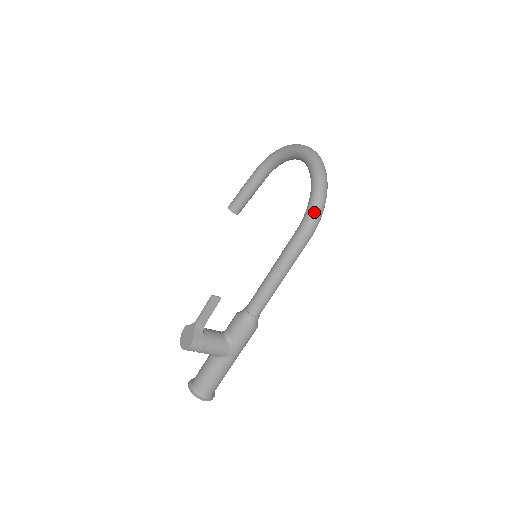
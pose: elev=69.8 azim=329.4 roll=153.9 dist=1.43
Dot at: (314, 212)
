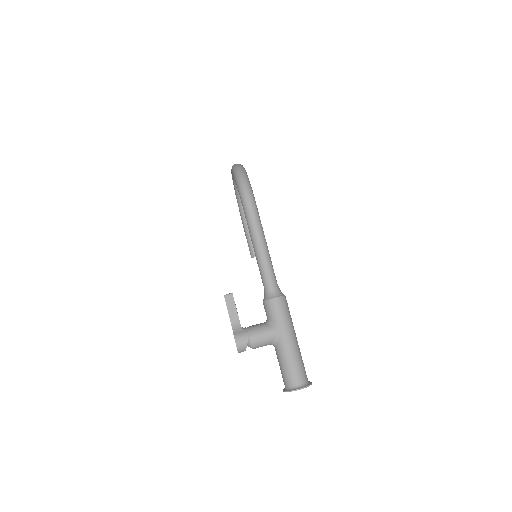
Dot at: (240, 188)
